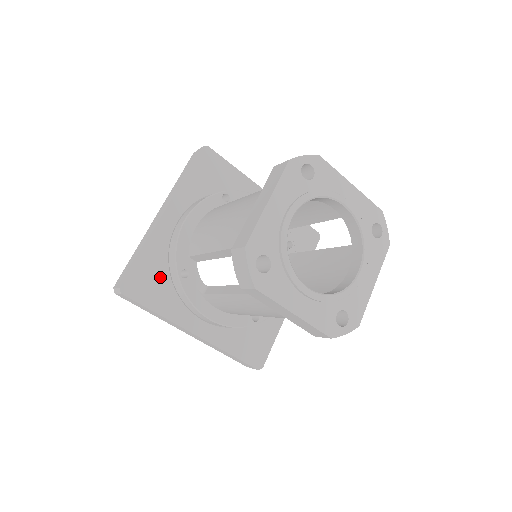
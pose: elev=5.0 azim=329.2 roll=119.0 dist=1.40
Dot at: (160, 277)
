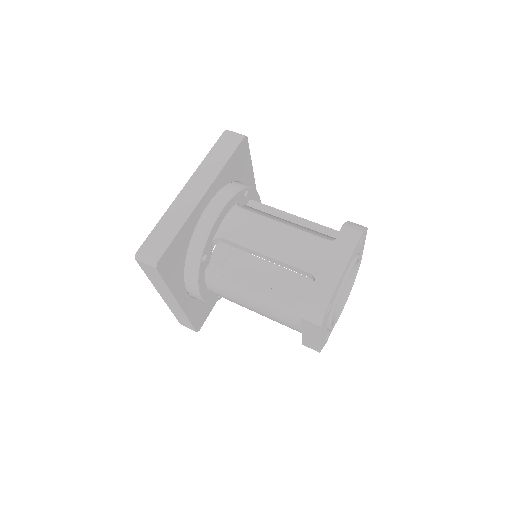
Dot at: (204, 304)
